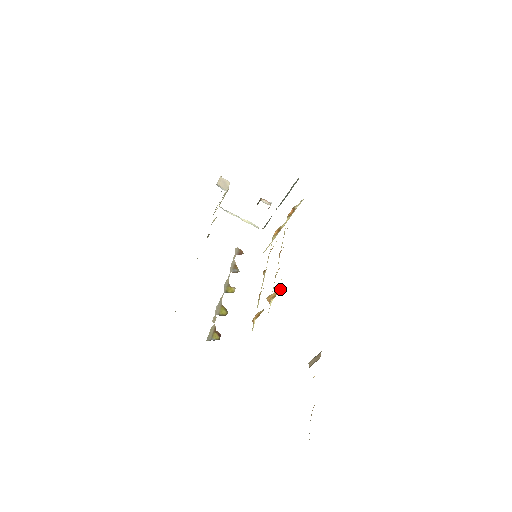
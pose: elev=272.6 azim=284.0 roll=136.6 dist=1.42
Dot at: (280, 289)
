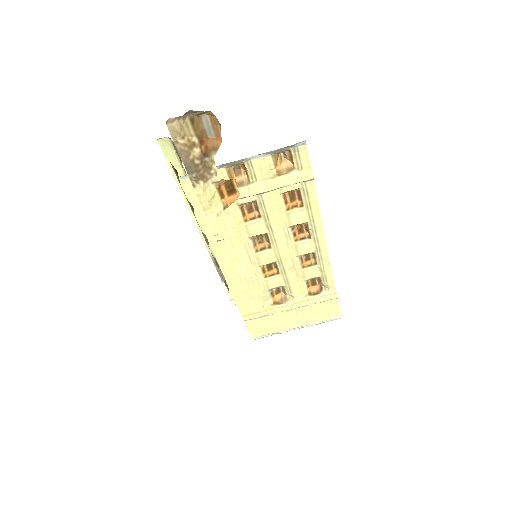
Dot at: (294, 171)
